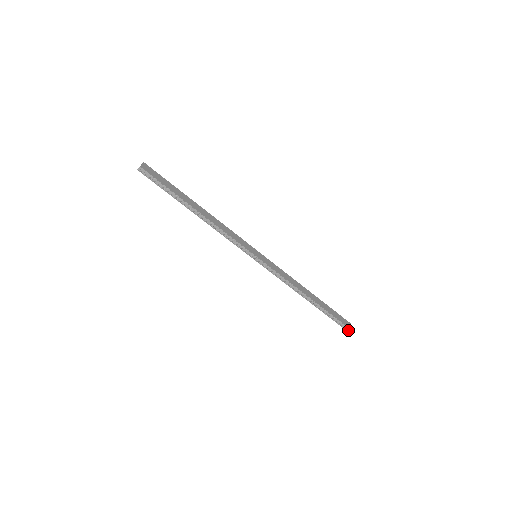
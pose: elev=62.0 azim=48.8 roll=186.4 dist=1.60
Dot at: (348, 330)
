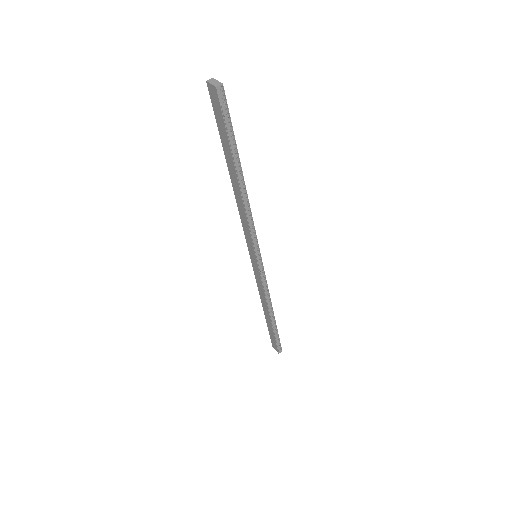
Dot at: (277, 351)
